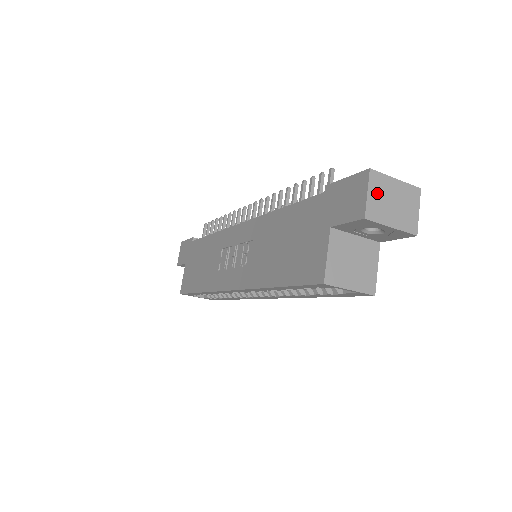
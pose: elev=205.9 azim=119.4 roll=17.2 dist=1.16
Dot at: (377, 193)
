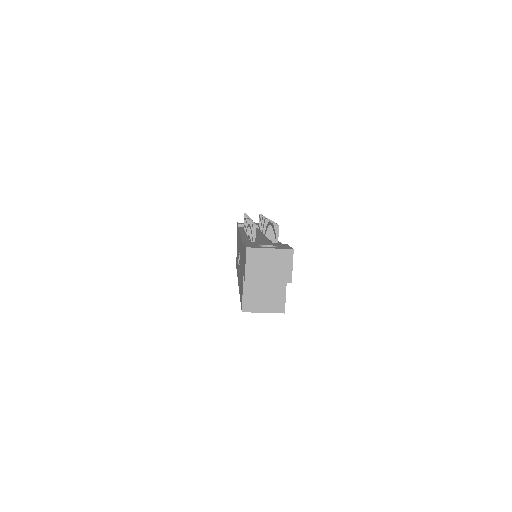
Dot at: (254, 262)
